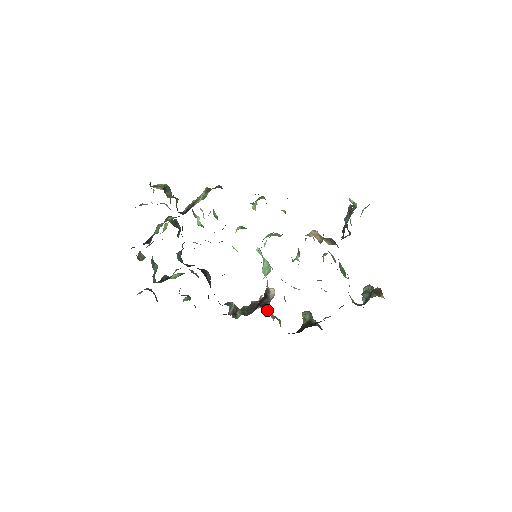
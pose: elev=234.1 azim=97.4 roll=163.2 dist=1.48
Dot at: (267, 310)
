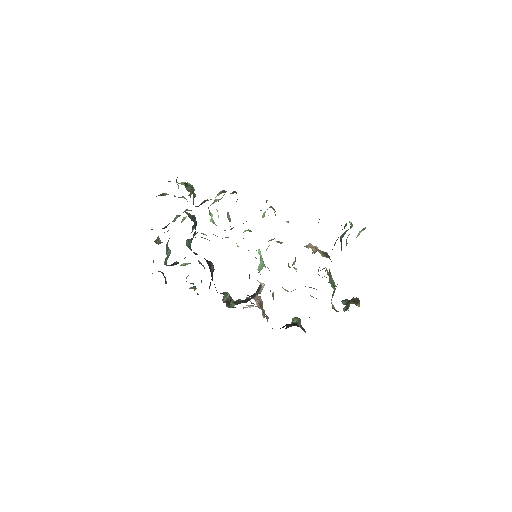
Dot at: occluded
